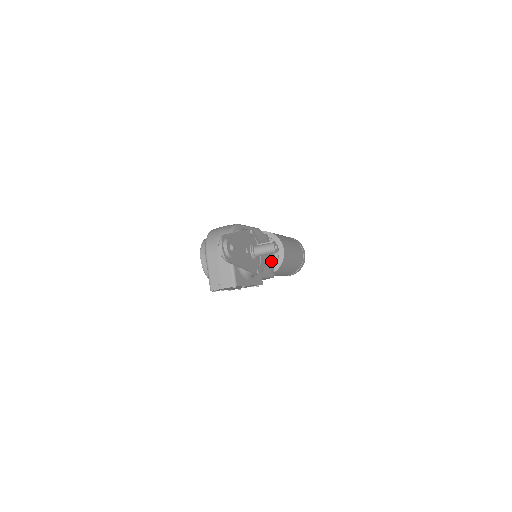
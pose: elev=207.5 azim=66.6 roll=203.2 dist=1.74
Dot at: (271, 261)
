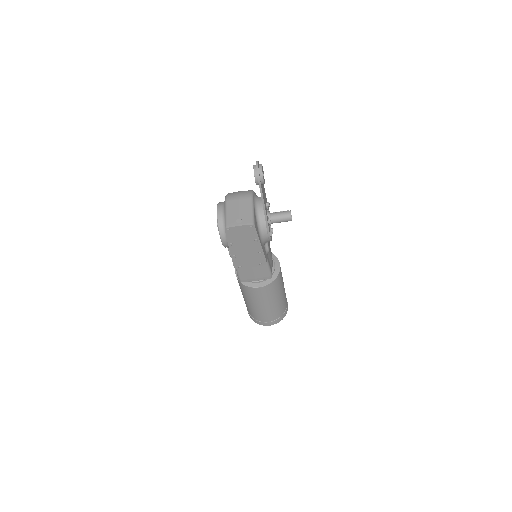
Dot at: (271, 260)
